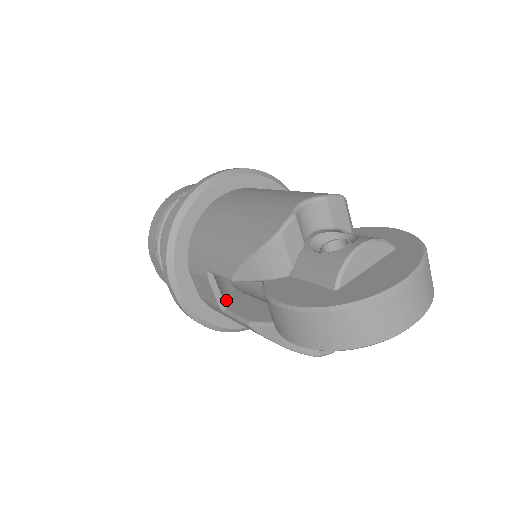
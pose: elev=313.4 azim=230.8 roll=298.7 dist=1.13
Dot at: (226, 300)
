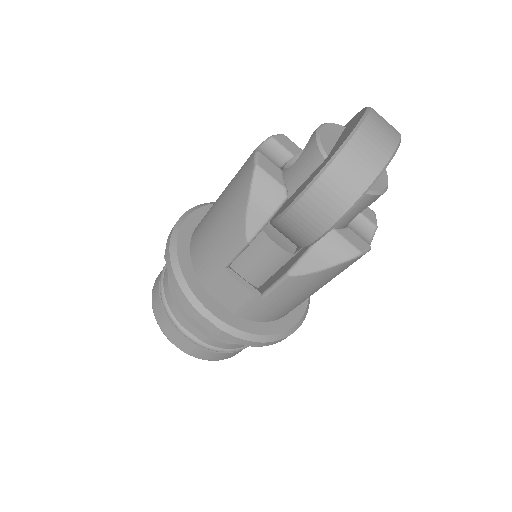
Dot at: occluded
